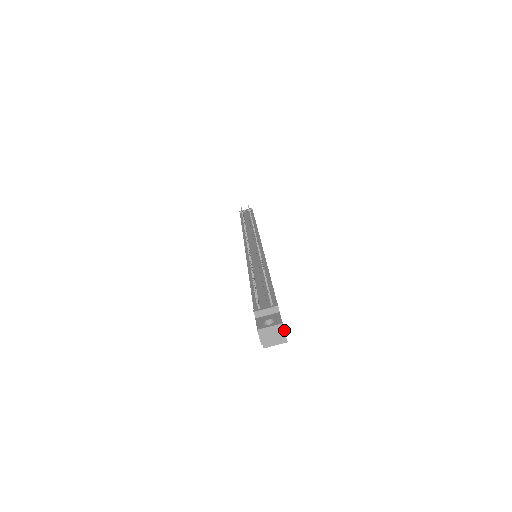
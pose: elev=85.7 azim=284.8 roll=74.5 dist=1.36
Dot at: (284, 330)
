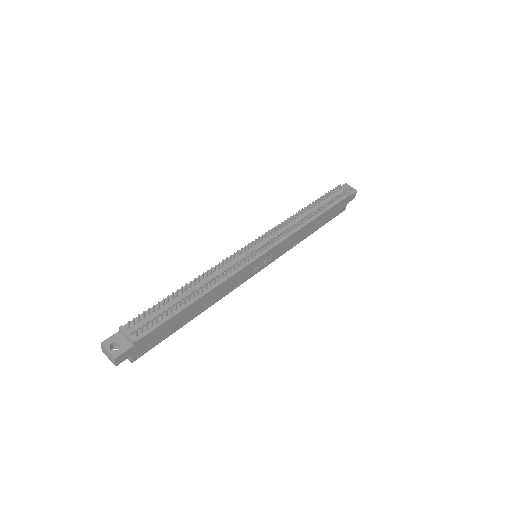
Dot at: (115, 362)
